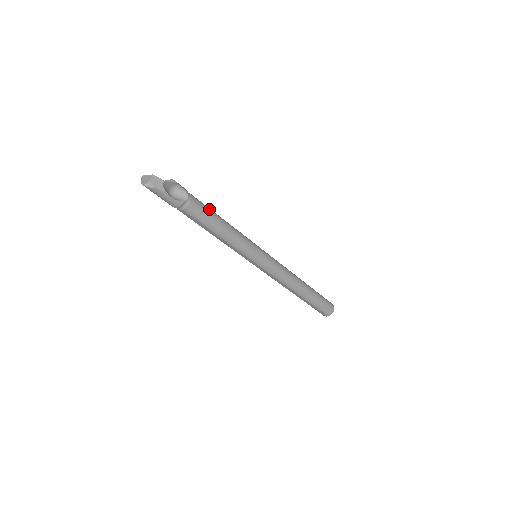
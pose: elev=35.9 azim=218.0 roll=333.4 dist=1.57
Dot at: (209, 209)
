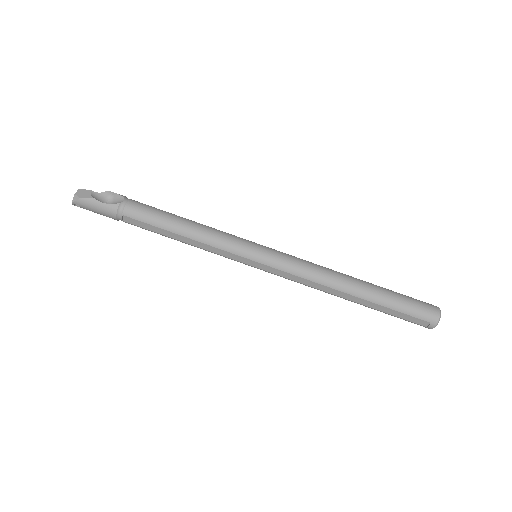
Dot at: occluded
